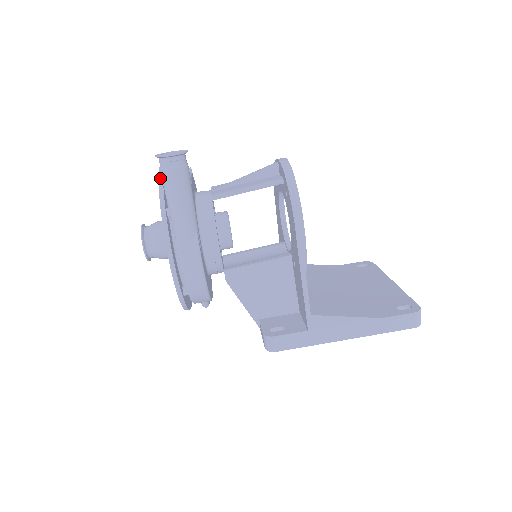
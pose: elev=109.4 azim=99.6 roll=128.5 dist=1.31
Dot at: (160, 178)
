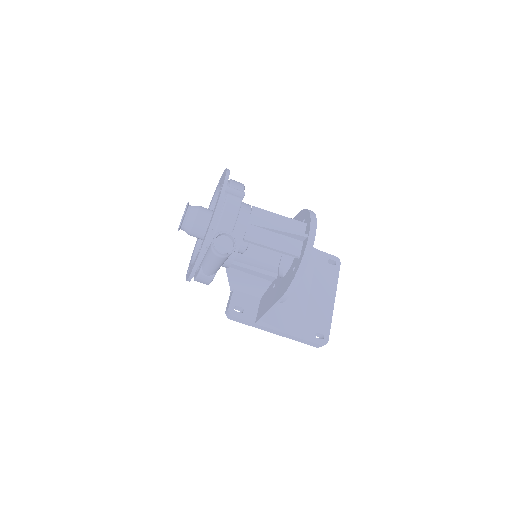
Dot at: (212, 224)
